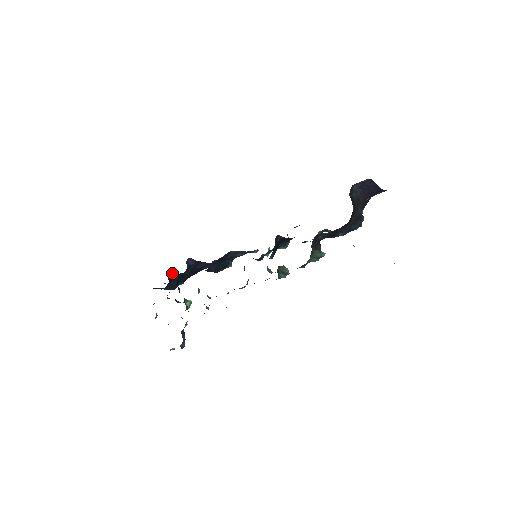
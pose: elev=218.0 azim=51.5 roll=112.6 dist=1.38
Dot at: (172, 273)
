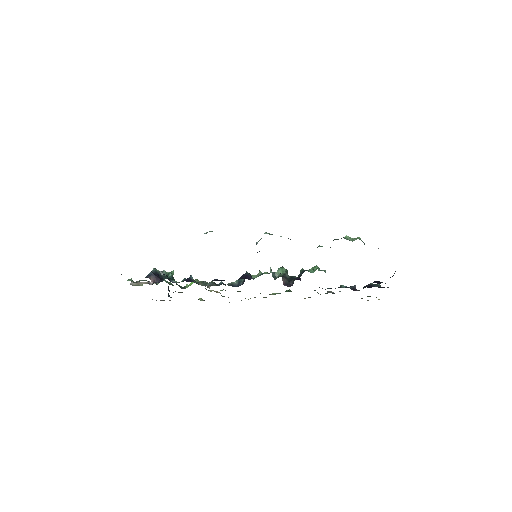
Dot at: occluded
